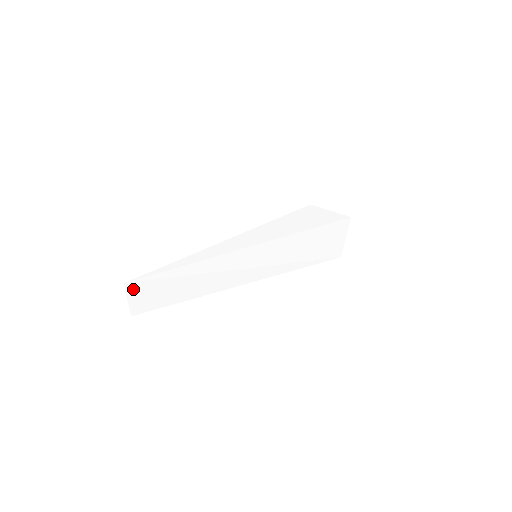
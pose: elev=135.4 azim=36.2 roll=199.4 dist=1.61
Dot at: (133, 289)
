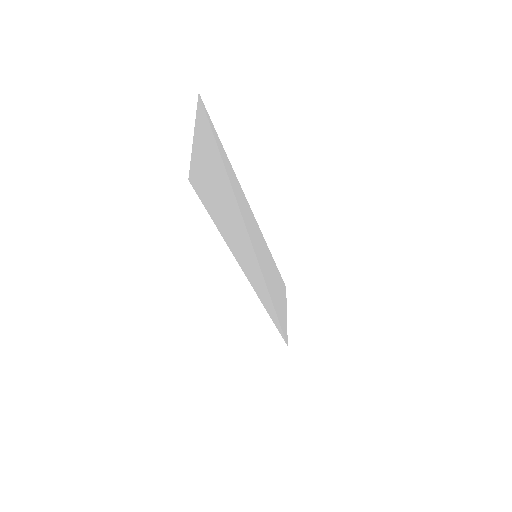
Dot at: (201, 123)
